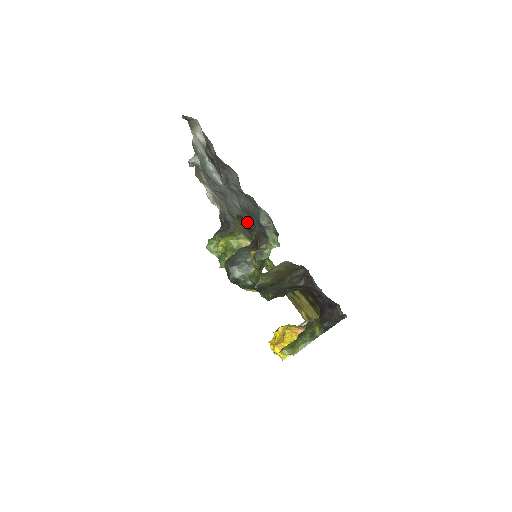
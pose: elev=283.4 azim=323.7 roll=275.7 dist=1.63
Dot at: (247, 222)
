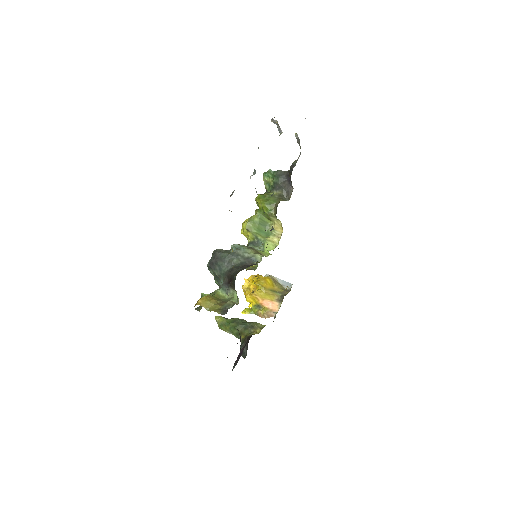
Dot at: occluded
